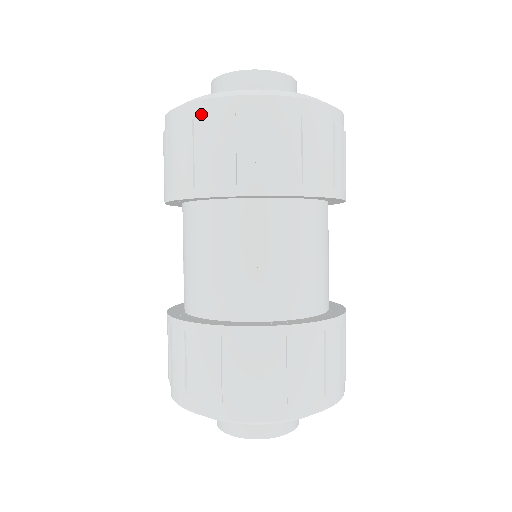
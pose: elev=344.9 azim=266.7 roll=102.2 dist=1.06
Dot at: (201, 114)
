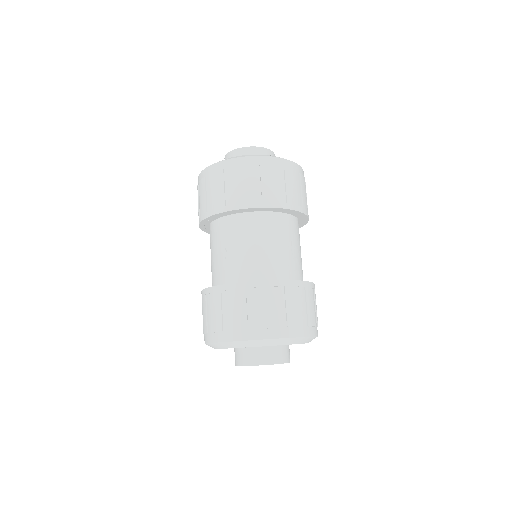
Dot at: occluded
